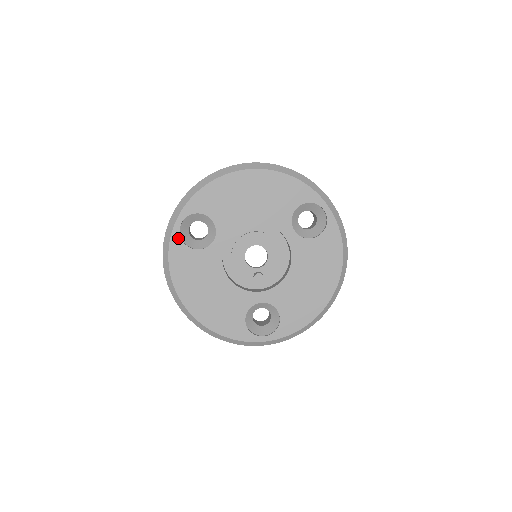
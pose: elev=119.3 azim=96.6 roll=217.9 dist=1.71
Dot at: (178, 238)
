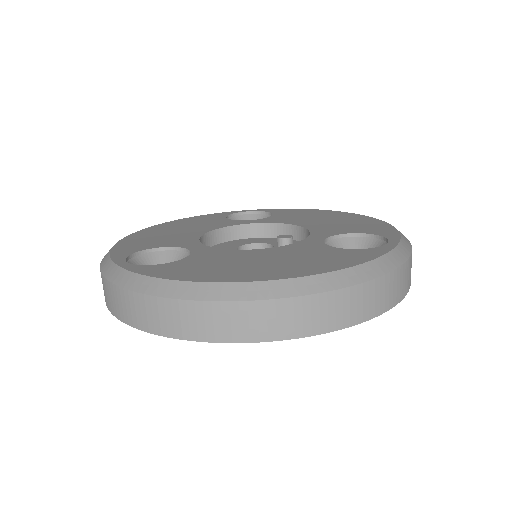
Dot at: (141, 267)
